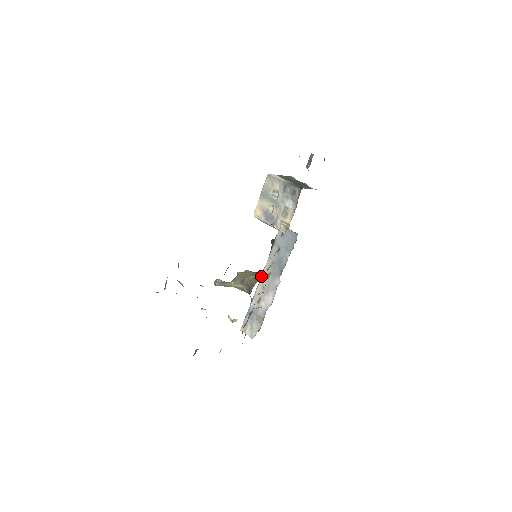
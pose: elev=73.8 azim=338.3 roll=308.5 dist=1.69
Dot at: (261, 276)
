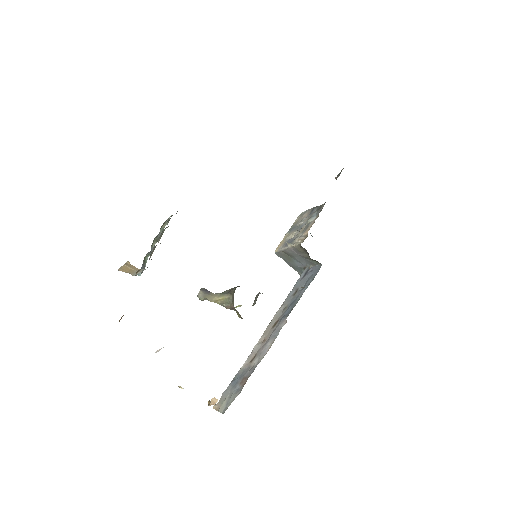
Dot at: (266, 328)
